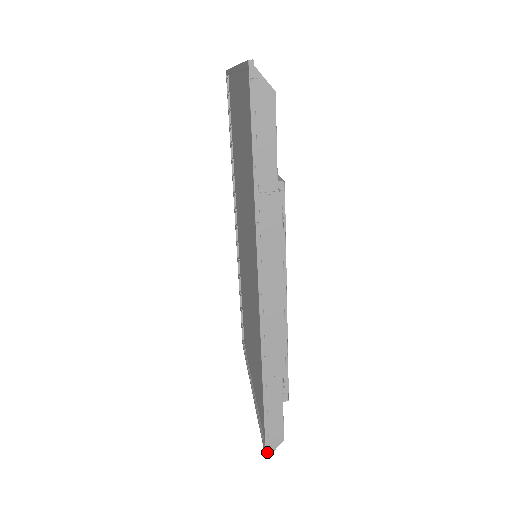
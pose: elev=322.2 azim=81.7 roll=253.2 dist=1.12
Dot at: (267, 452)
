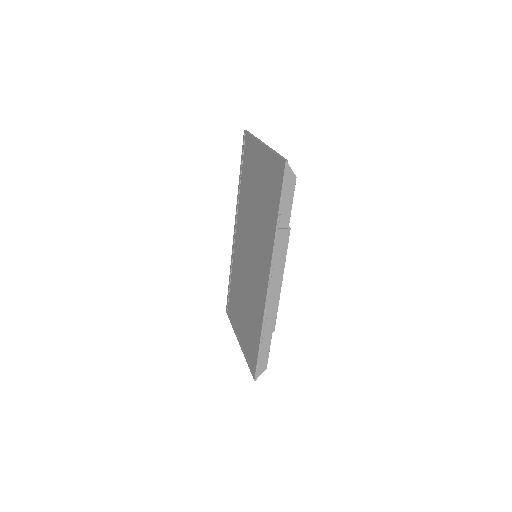
Dot at: (256, 376)
